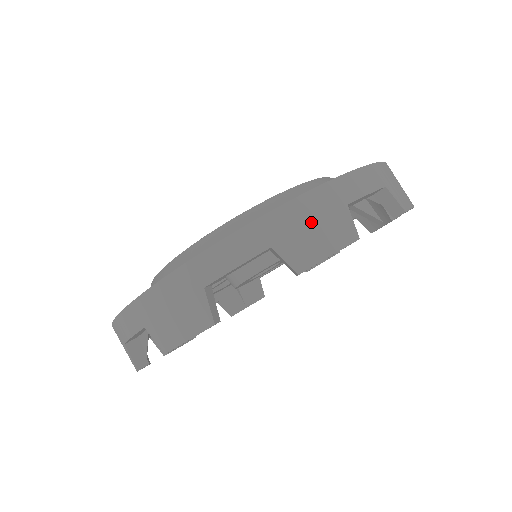
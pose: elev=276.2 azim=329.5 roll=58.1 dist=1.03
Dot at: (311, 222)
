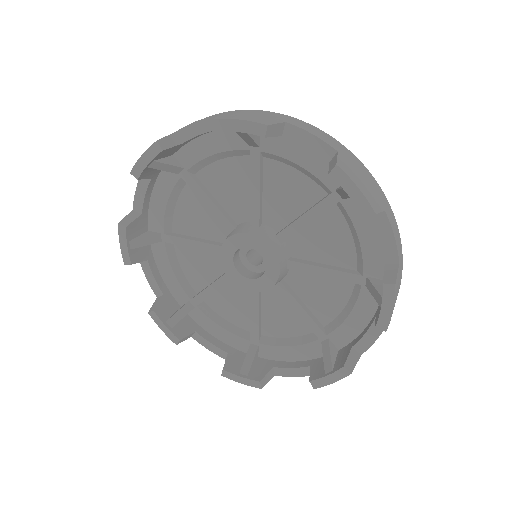
Dot at: occluded
